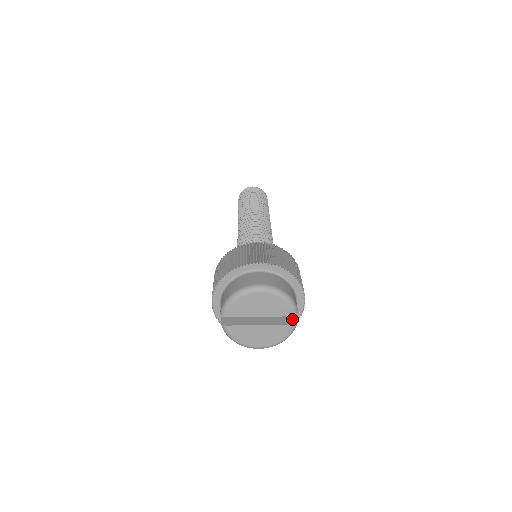
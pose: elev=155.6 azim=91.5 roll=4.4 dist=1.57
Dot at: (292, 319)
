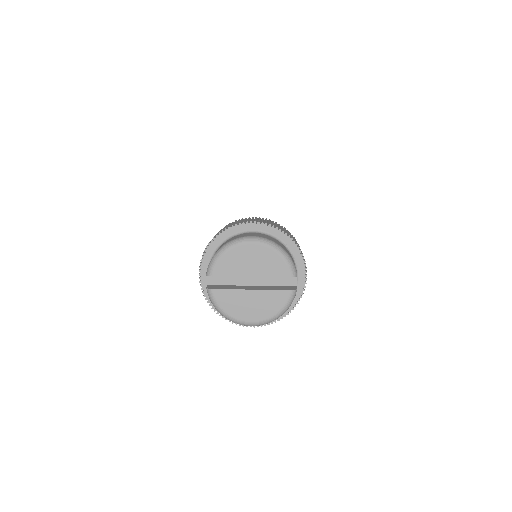
Dot at: (291, 287)
